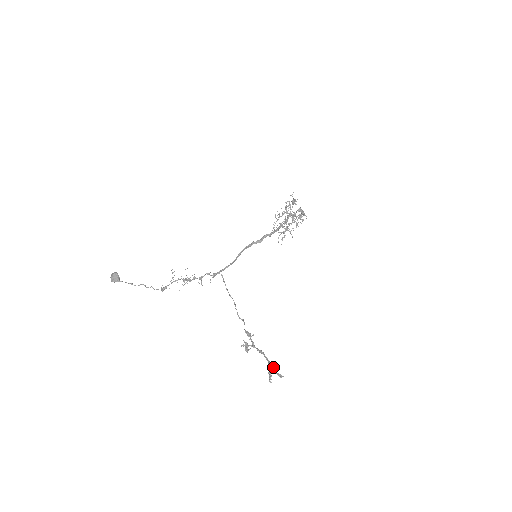
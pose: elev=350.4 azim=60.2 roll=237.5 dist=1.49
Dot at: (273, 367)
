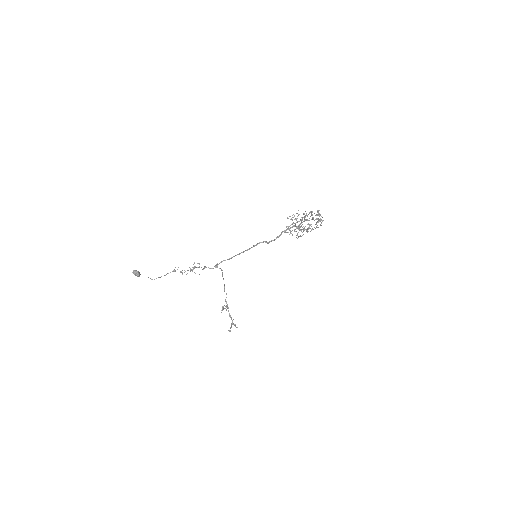
Dot at: (234, 324)
